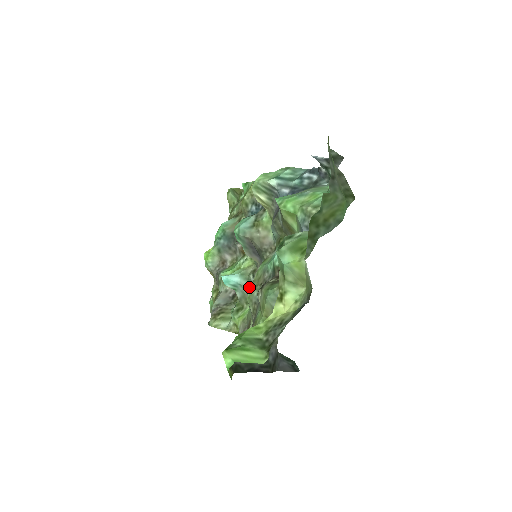
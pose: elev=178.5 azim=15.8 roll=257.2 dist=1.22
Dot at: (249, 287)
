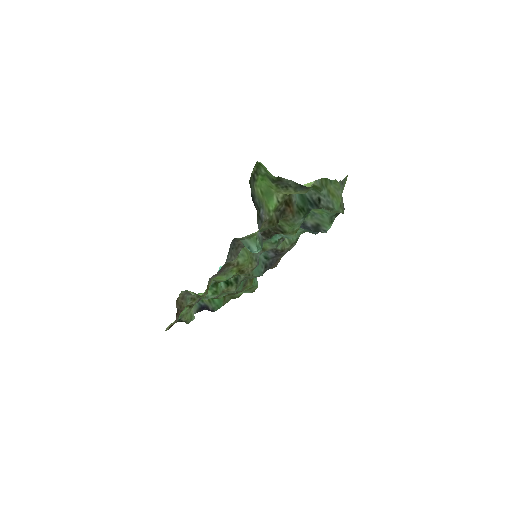
Dot at: occluded
